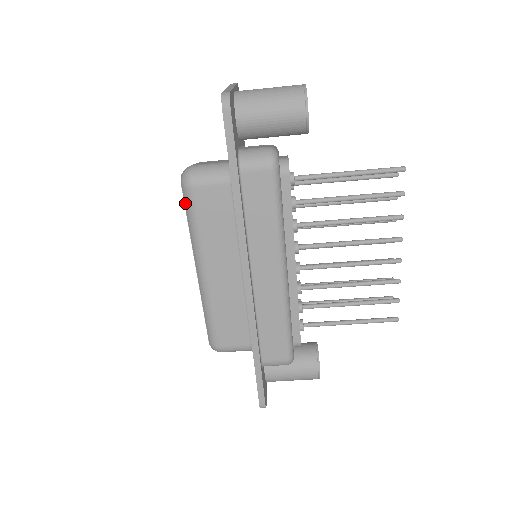
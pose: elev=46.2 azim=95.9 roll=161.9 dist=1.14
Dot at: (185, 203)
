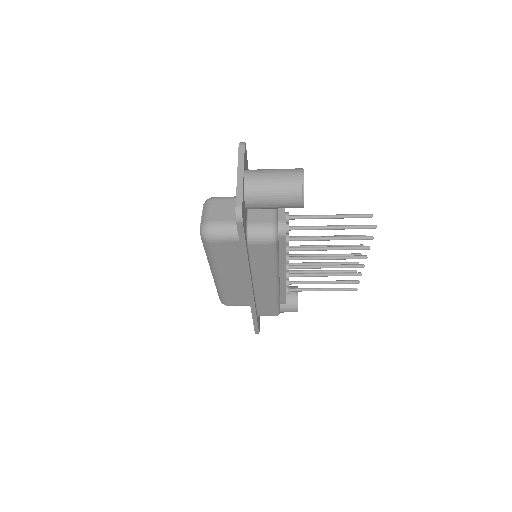
Dot at: (204, 245)
